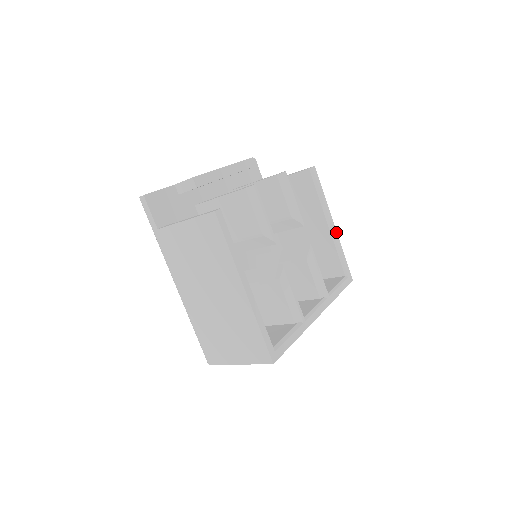
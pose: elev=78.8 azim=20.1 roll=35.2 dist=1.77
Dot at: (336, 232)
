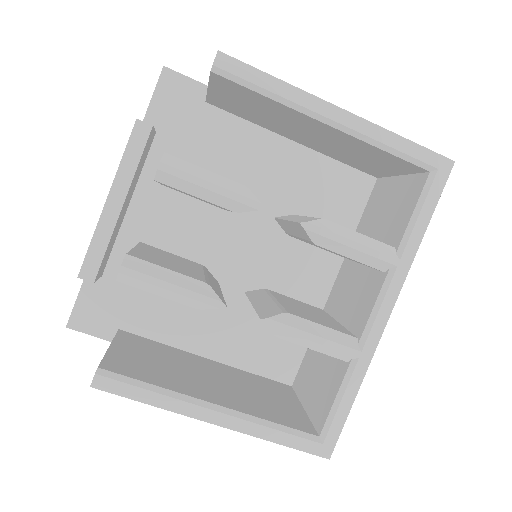
Dot at: (356, 119)
